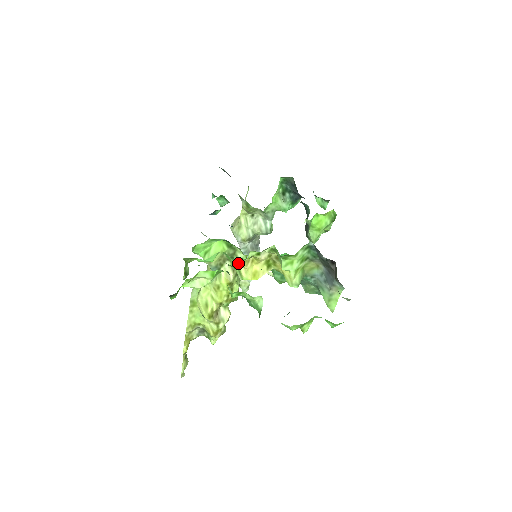
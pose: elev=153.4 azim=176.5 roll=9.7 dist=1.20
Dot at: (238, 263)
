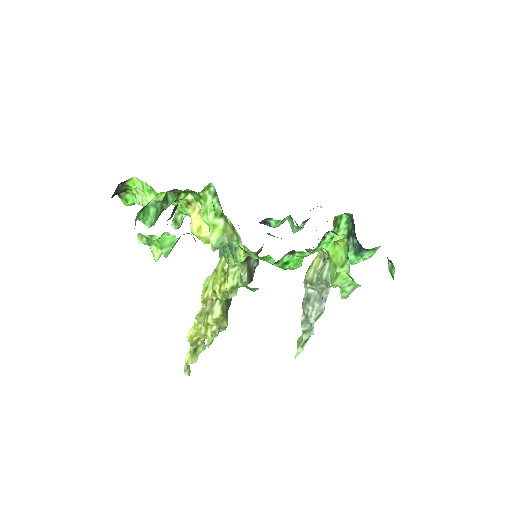
Dot at: (182, 203)
